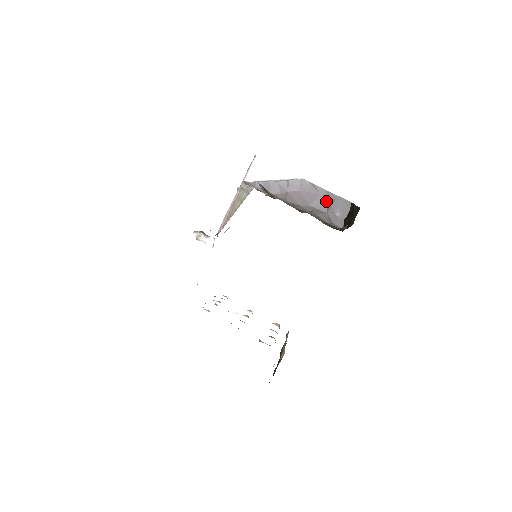
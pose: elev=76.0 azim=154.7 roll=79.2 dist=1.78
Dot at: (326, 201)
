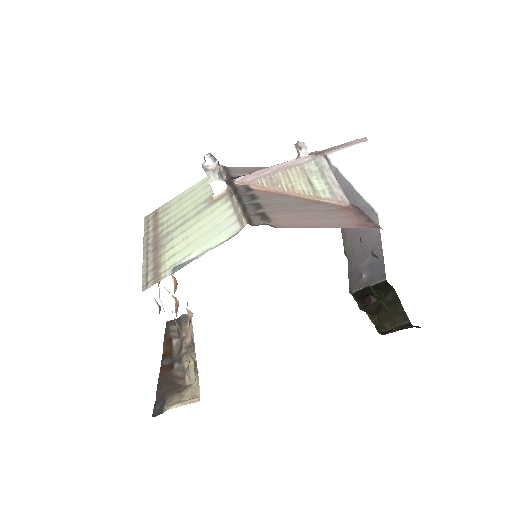
Dot at: (370, 255)
